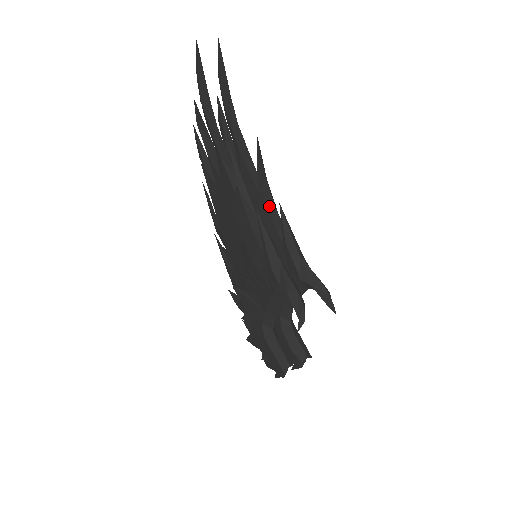
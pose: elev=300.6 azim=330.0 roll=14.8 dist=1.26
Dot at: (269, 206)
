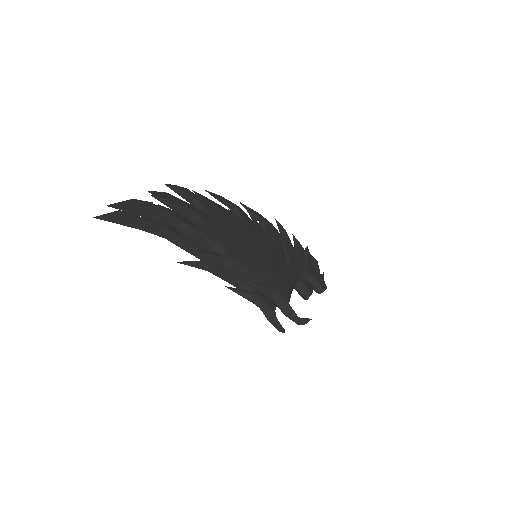
Dot at: (237, 270)
